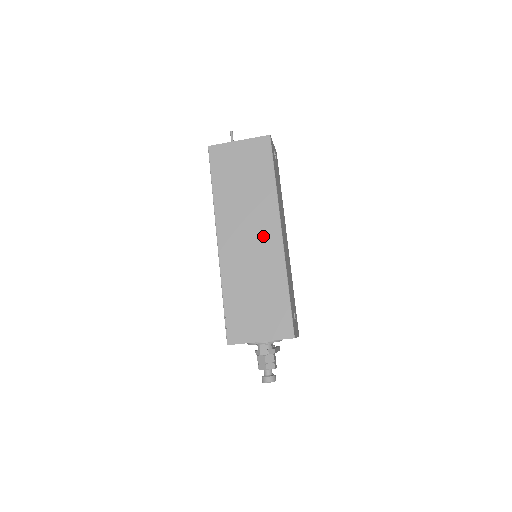
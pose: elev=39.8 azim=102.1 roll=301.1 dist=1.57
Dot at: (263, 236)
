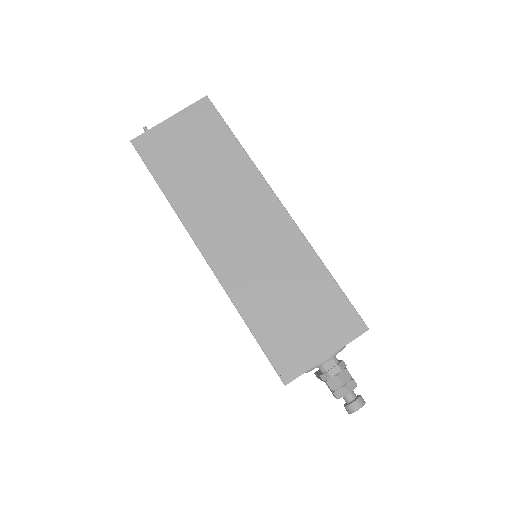
Dot at: (260, 220)
